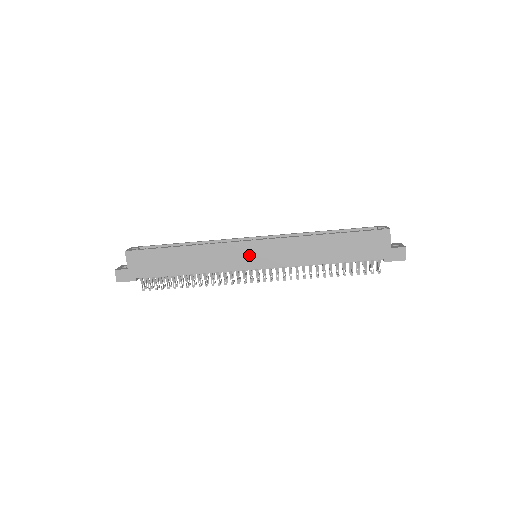
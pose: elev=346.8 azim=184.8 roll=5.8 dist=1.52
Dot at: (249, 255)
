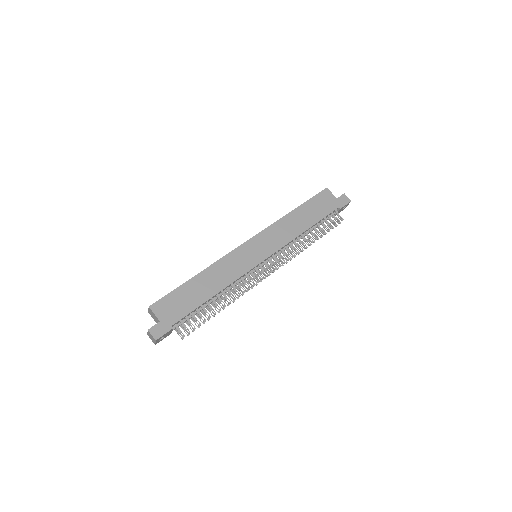
Dot at: (252, 253)
